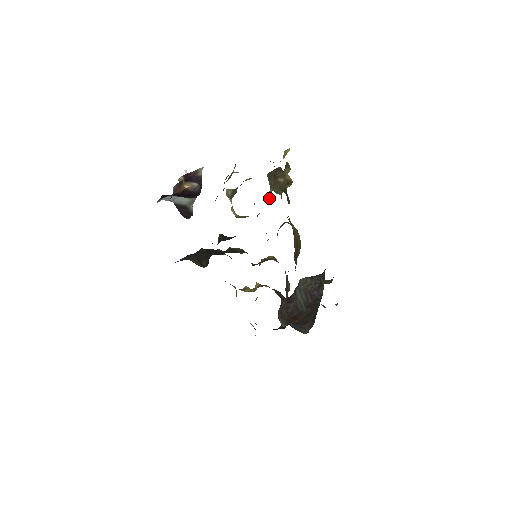
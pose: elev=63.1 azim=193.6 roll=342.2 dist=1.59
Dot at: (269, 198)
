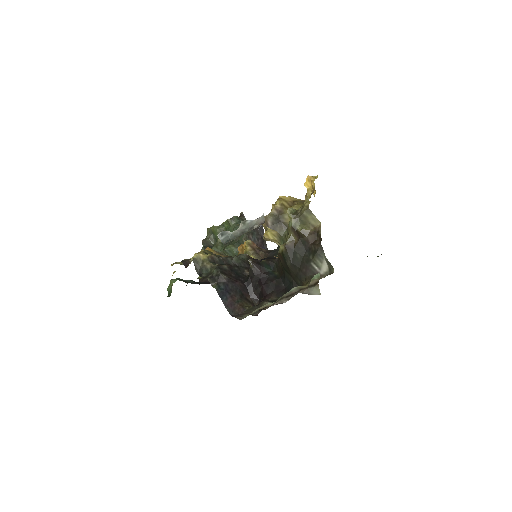
Dot at: occluded
